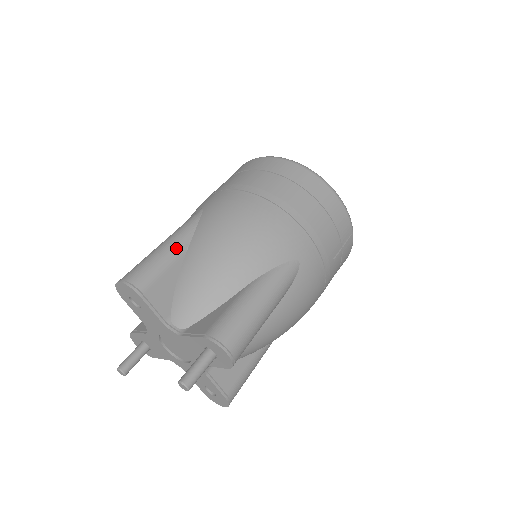
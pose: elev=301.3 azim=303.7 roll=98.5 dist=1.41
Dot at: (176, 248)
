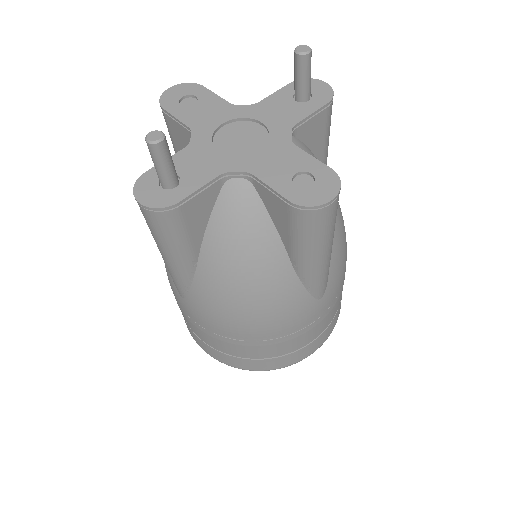
Dot at: occluded
